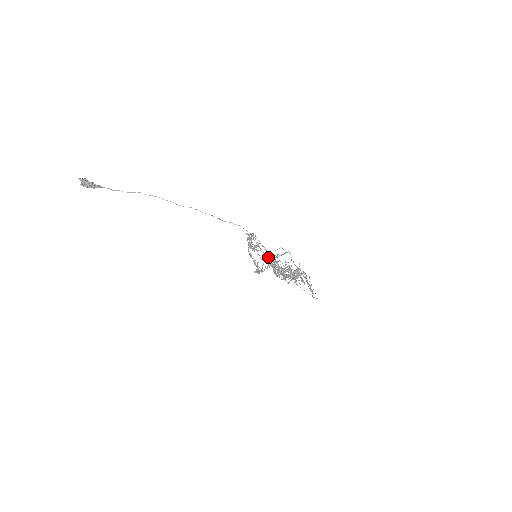
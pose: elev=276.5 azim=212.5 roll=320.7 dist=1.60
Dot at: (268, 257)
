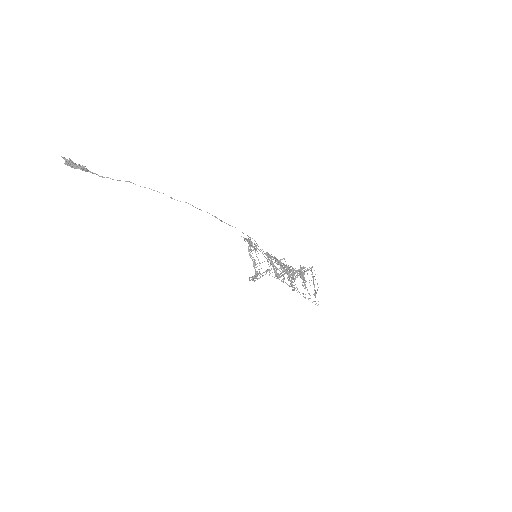
Dot at: (269, 257)
